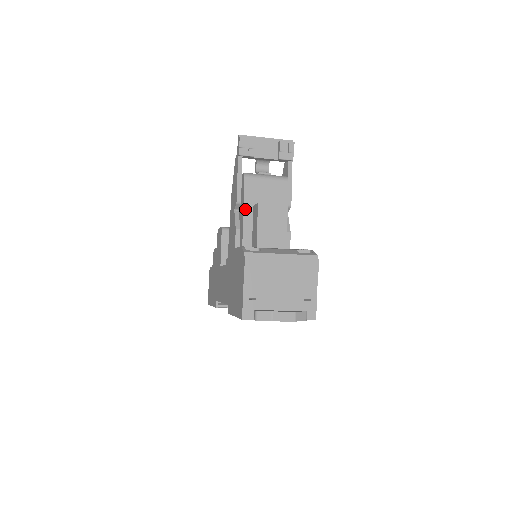
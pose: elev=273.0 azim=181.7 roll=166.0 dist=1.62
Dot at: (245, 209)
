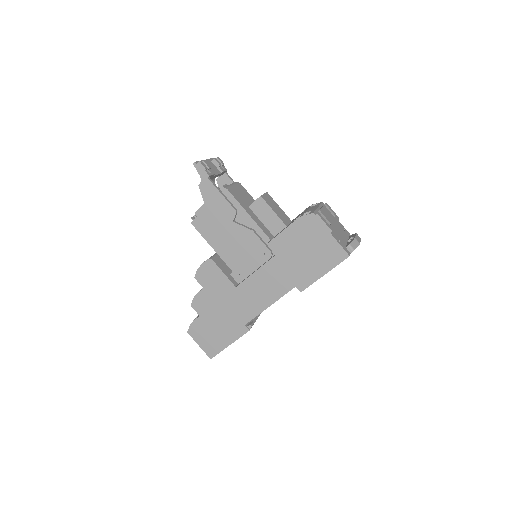
Dot at: (247, 211)
